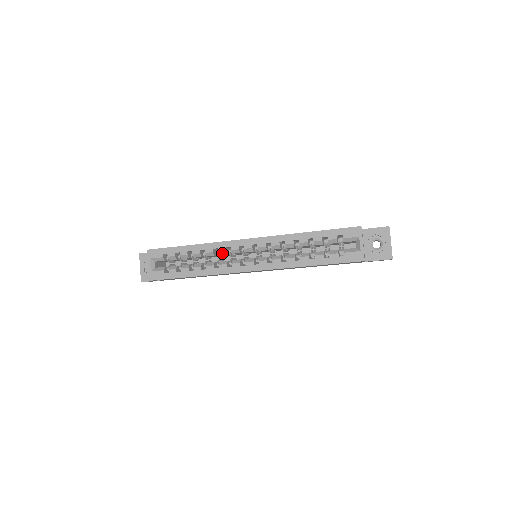
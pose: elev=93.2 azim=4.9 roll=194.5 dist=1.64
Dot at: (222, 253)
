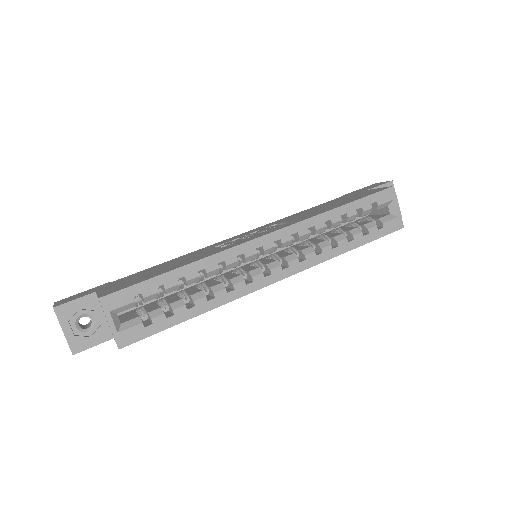
Dot at: (231, 266)
